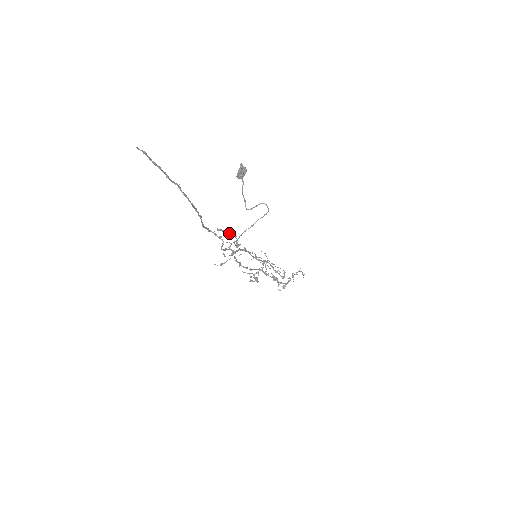
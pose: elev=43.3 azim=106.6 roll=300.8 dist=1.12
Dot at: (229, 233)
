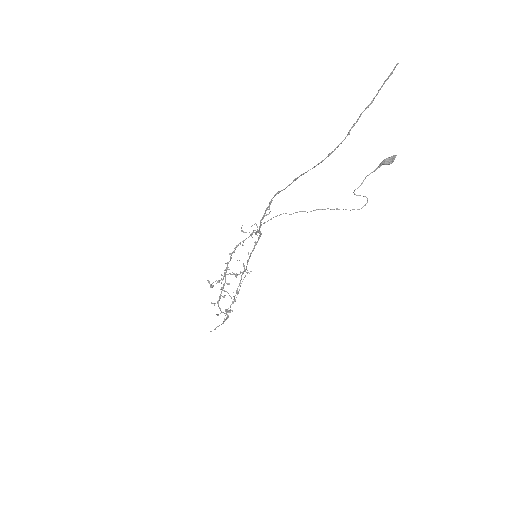
Dot at: occluded
